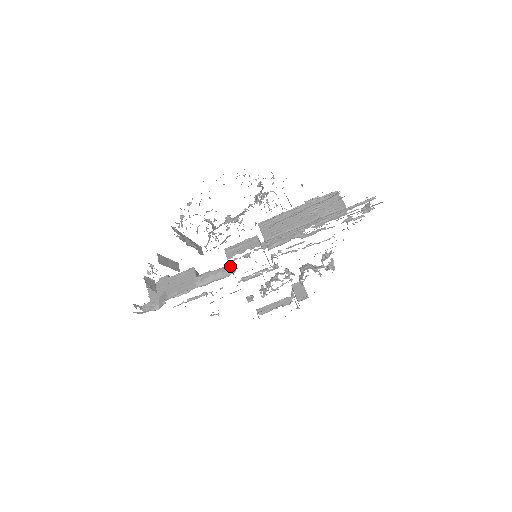
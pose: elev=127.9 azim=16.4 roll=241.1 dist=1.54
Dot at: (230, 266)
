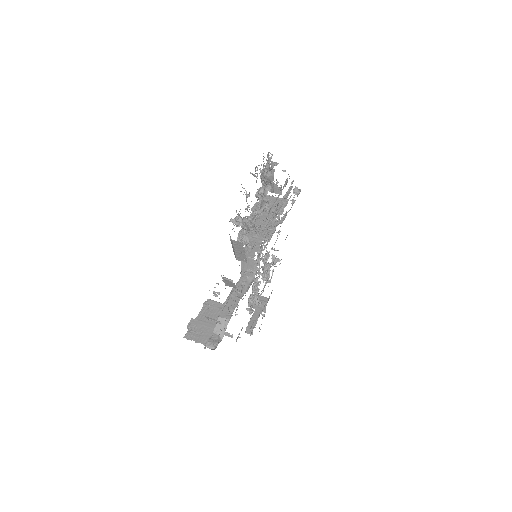
Dot at: (248, 270)
